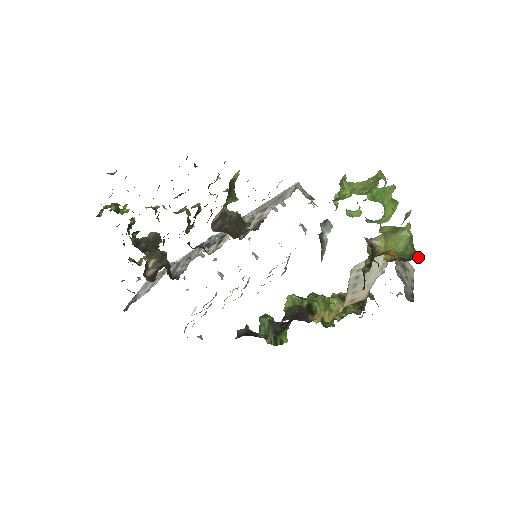
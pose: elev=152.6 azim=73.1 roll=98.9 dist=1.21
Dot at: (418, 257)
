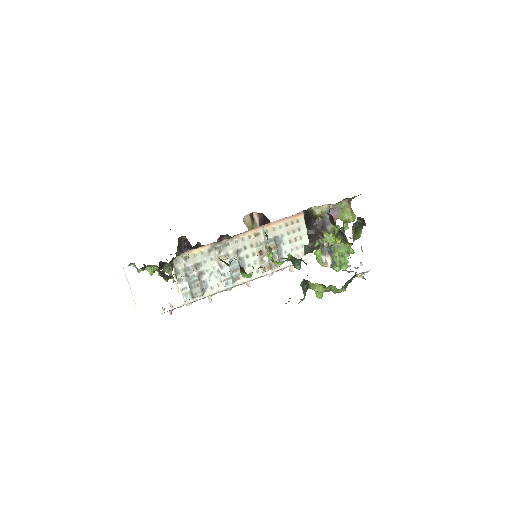
Dot at: occluded
